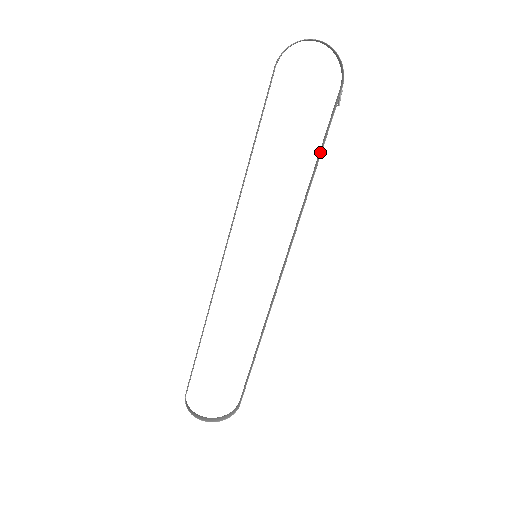
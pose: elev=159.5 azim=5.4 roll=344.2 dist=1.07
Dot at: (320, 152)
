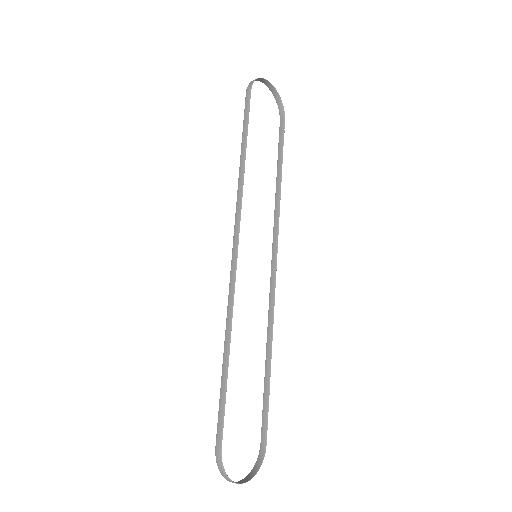
Dot at: (280, 165)
